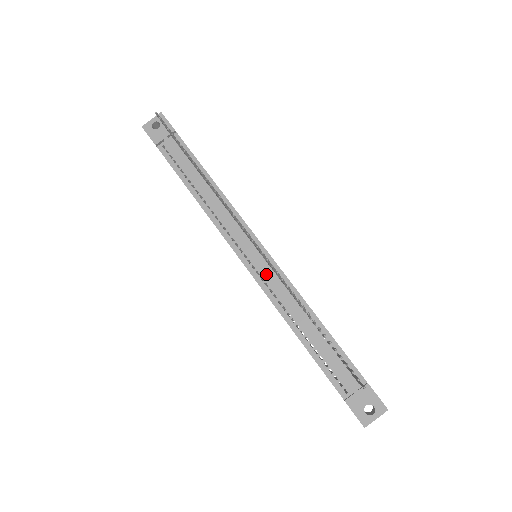
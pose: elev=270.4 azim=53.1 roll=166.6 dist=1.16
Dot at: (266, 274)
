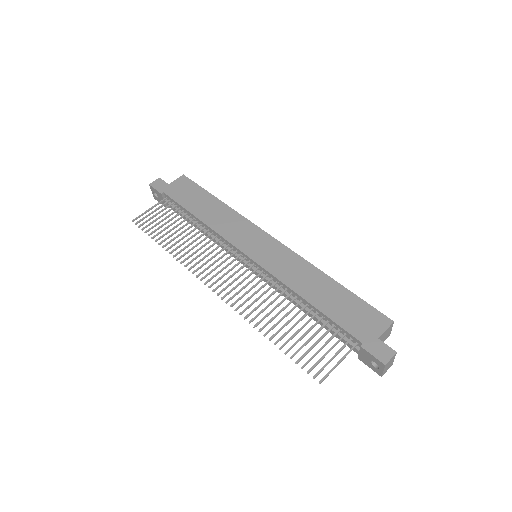
Dot at: (261, 277)
